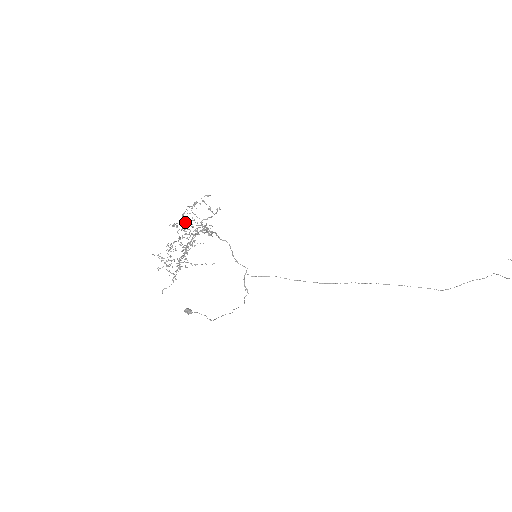
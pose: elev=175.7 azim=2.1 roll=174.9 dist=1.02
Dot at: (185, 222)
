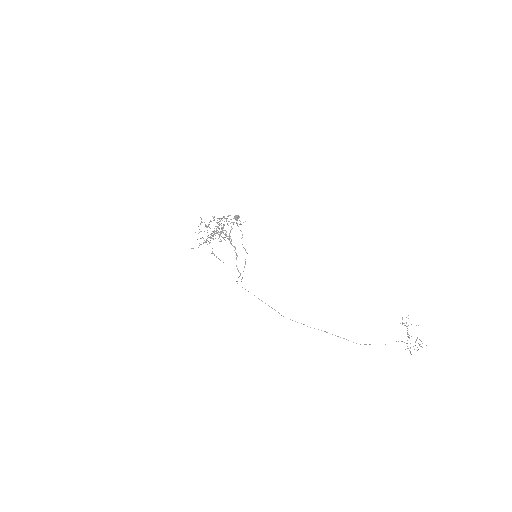
Dot at: (221, 219)
